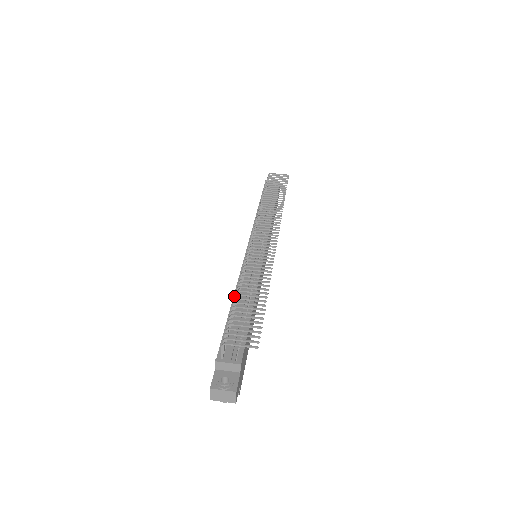
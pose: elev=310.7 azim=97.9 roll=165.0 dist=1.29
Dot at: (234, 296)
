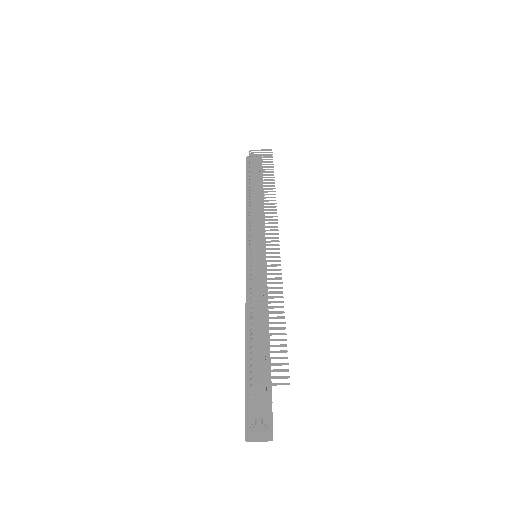
Dot at: (246, 315)
